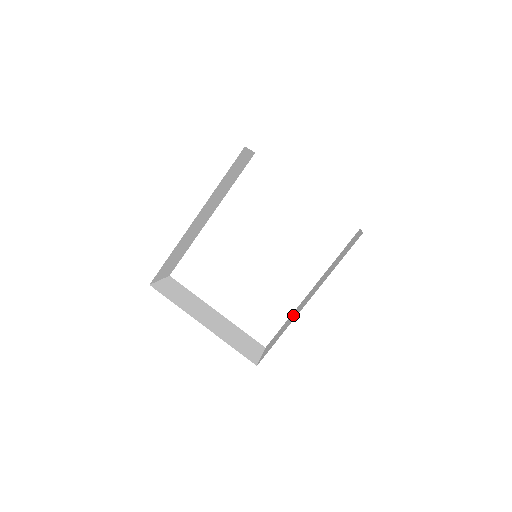
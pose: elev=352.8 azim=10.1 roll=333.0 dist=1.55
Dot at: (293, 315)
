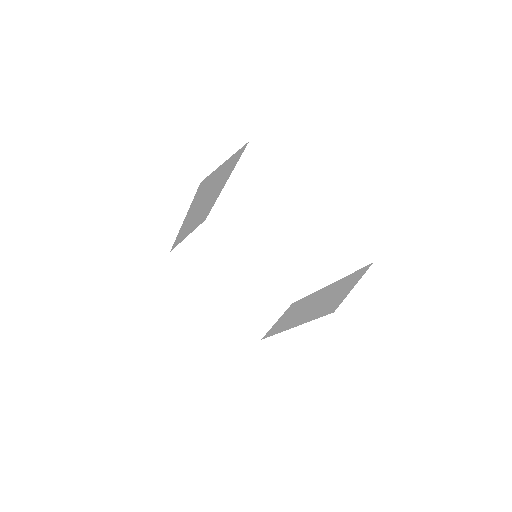
Dot at: (298, 309)
